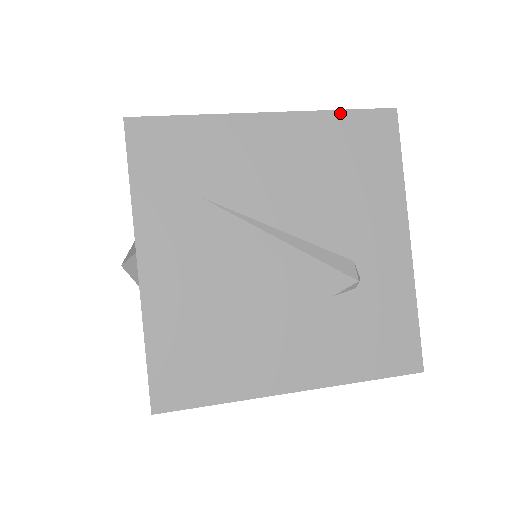
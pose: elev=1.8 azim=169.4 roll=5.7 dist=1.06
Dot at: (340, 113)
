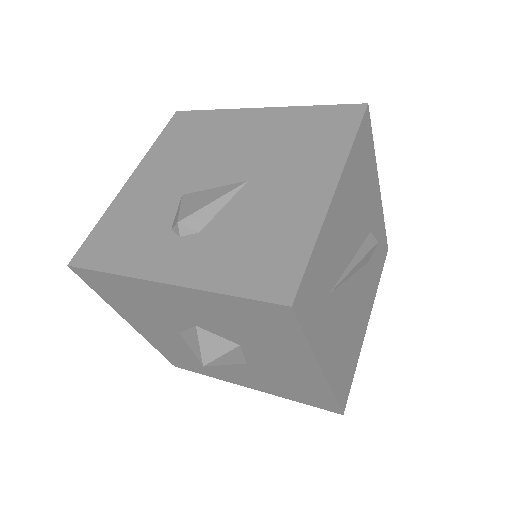
Dot at: (355, 142)
